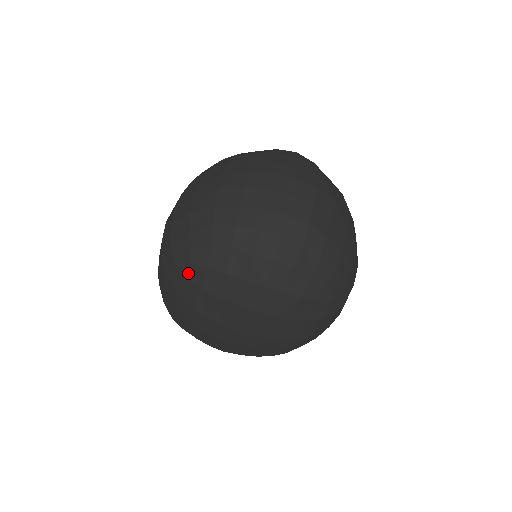
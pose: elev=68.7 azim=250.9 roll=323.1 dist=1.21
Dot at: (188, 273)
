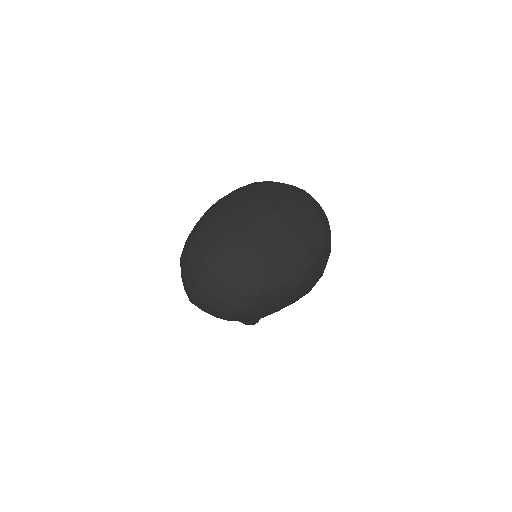
Dot at: (264, 182)
